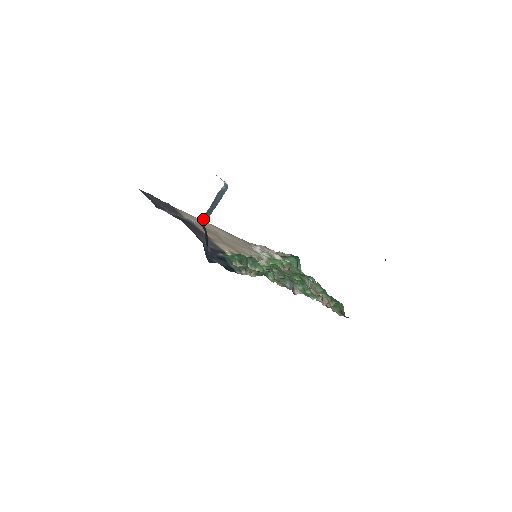
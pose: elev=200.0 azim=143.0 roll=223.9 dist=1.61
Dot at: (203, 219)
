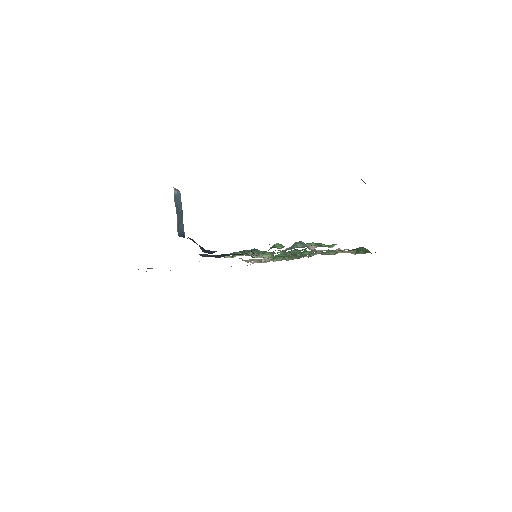
Dot at: (180, 232)
